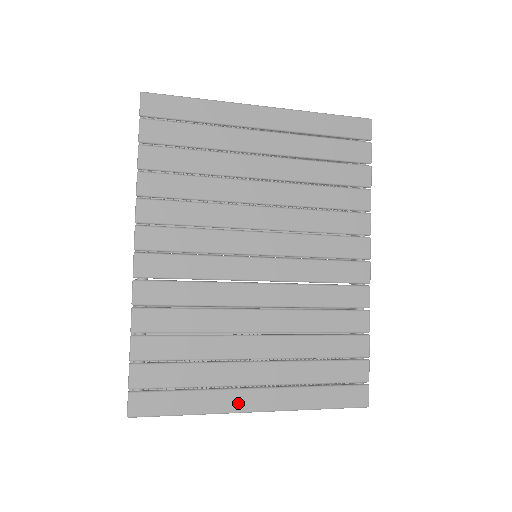
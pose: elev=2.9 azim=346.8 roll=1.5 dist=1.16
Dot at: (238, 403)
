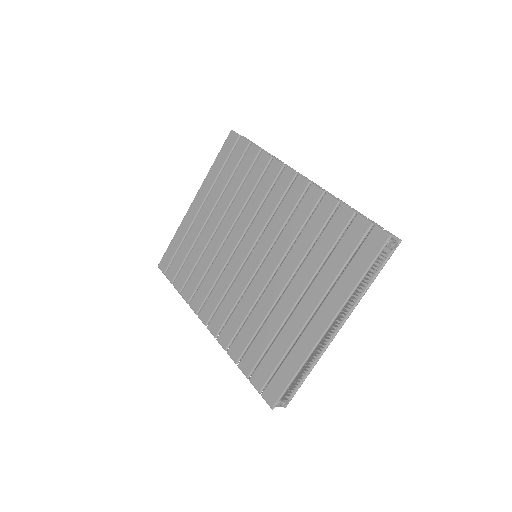
Dot at: (313, 335)
